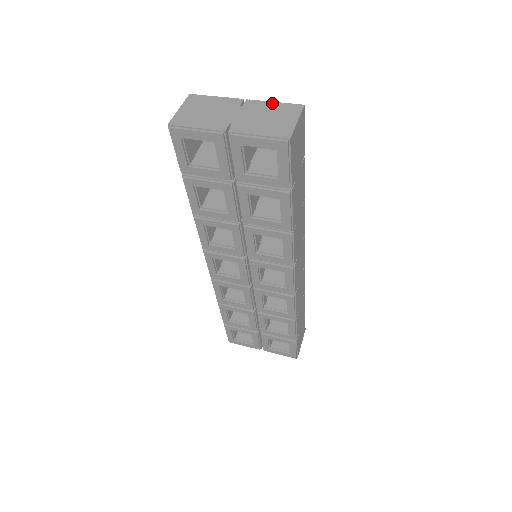
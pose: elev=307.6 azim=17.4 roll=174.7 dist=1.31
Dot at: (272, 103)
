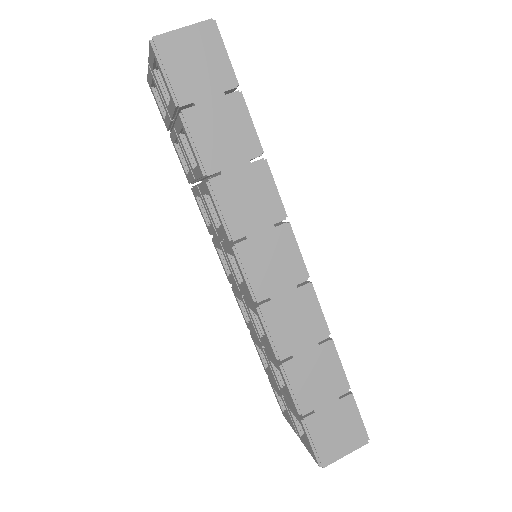
Dot at: occluded
